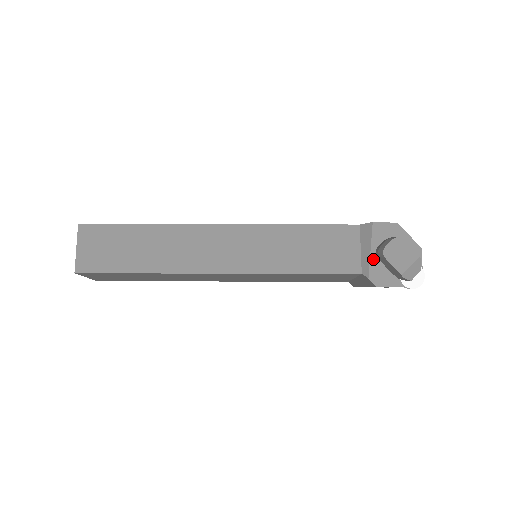
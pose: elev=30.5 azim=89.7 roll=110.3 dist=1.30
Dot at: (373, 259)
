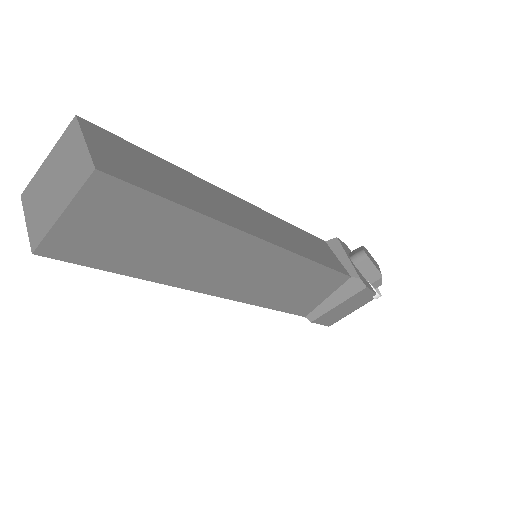
Dot at: (353, 264)
